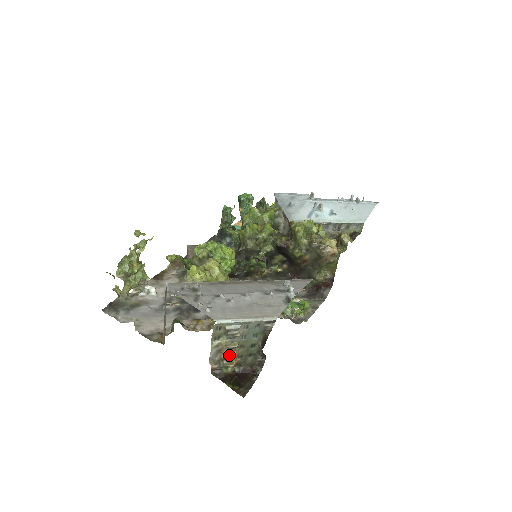
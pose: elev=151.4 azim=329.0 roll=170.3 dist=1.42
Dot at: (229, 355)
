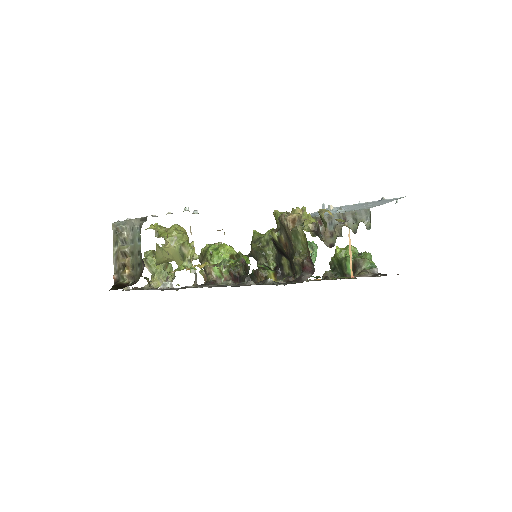
Dot at: (122, 261)
